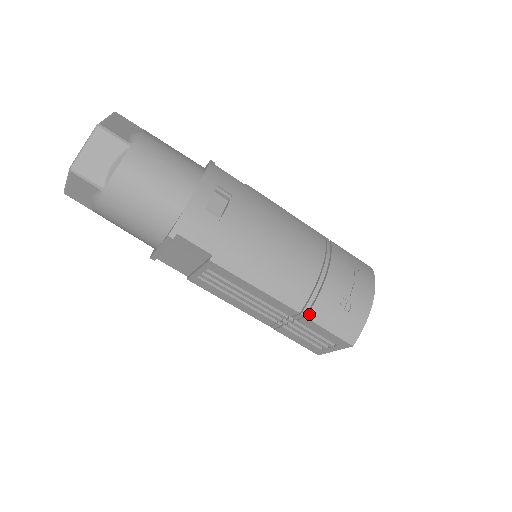
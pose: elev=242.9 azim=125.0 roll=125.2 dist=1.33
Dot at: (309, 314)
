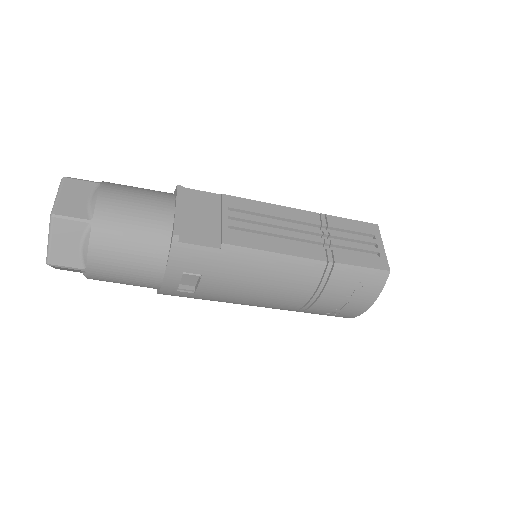
Dot at: occluded
